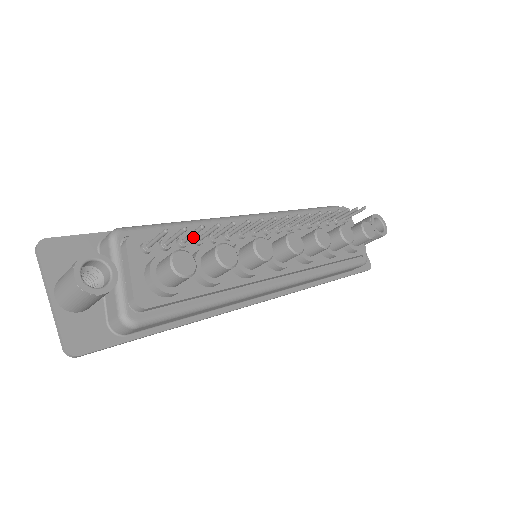
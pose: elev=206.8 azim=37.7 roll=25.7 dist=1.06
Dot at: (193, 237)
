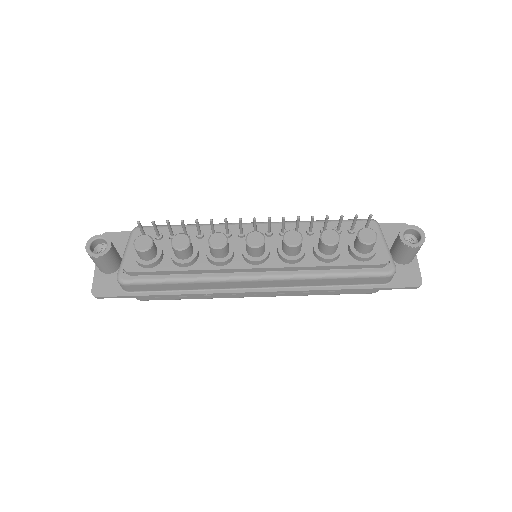
Dot at: occluded
